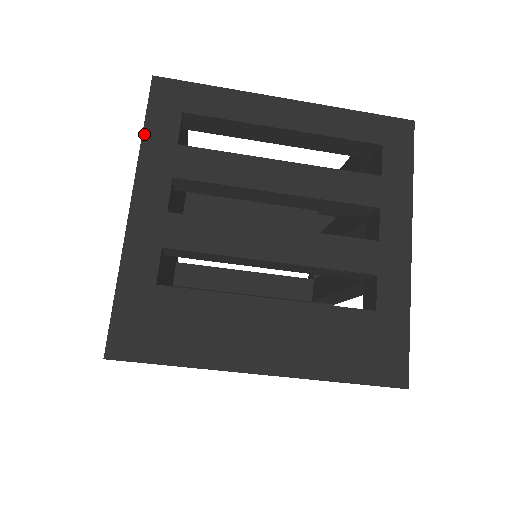
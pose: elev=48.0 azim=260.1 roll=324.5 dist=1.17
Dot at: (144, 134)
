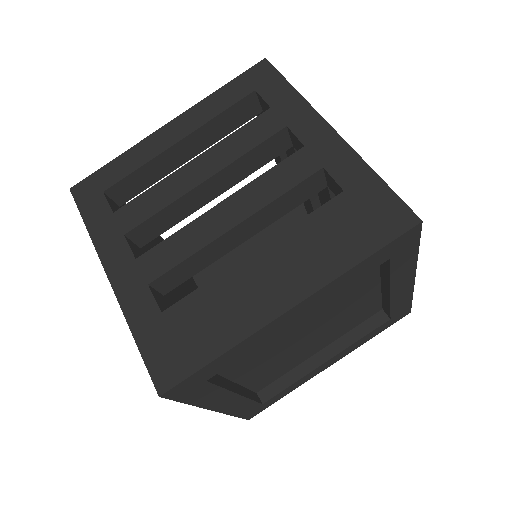
Dot at: (87, 226)
